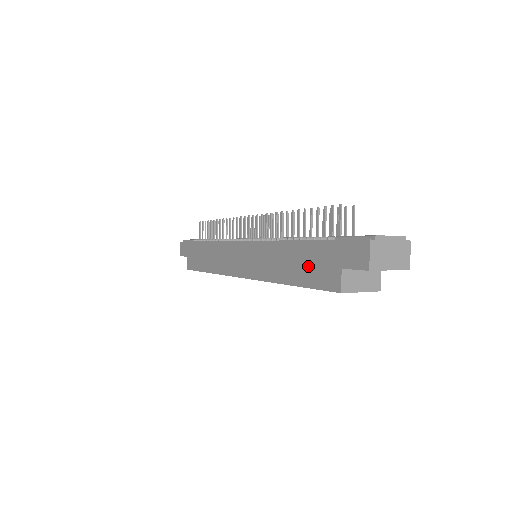
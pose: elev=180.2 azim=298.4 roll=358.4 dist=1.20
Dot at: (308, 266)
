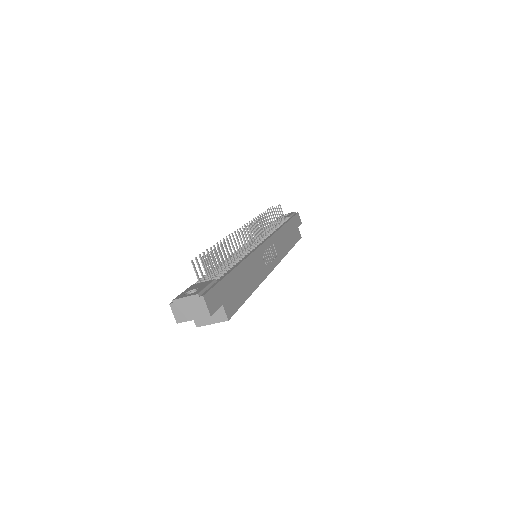
Dot at: occluded
